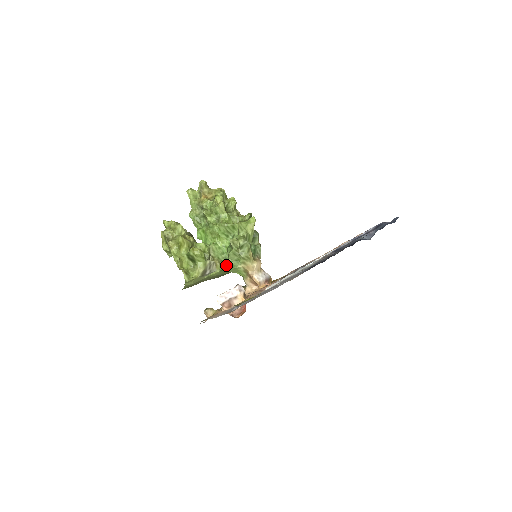
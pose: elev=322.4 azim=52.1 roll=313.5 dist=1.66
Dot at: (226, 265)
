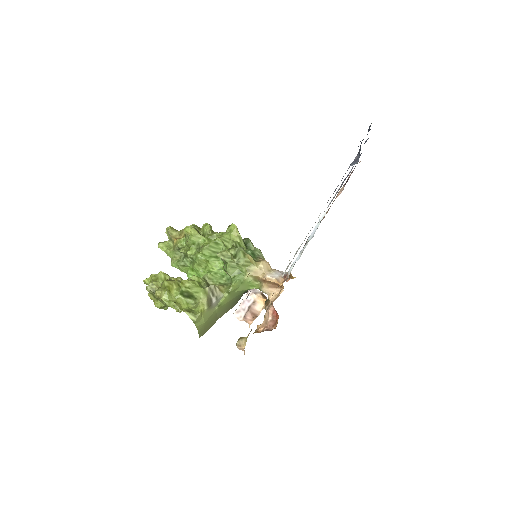
Dot at: (231, 284)
